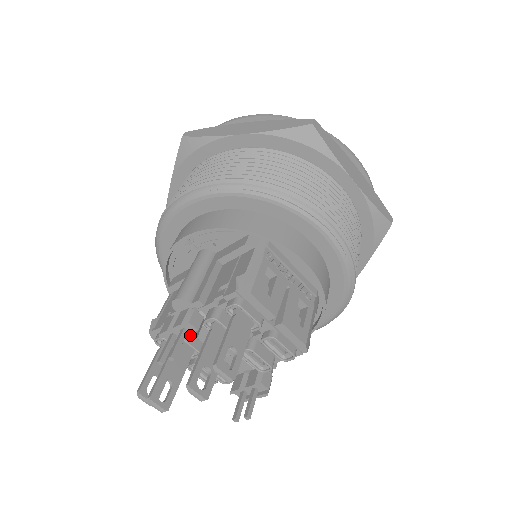
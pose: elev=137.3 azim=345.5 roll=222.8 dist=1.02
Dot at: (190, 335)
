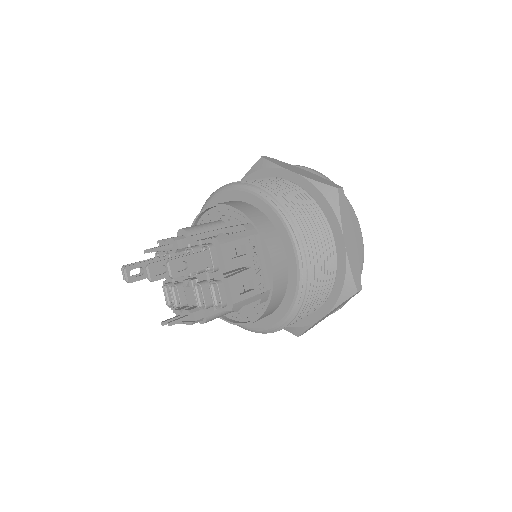
Dot at: (173, 250)
